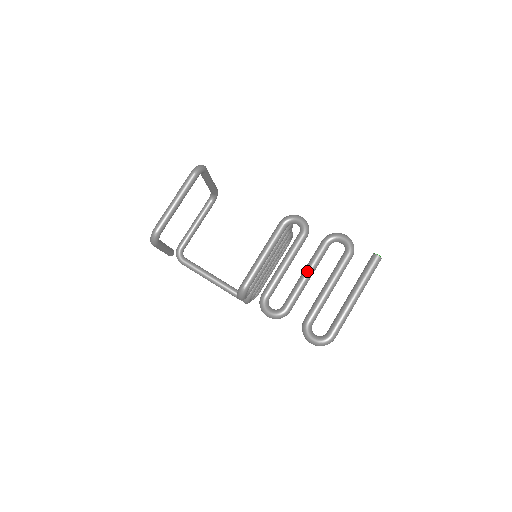
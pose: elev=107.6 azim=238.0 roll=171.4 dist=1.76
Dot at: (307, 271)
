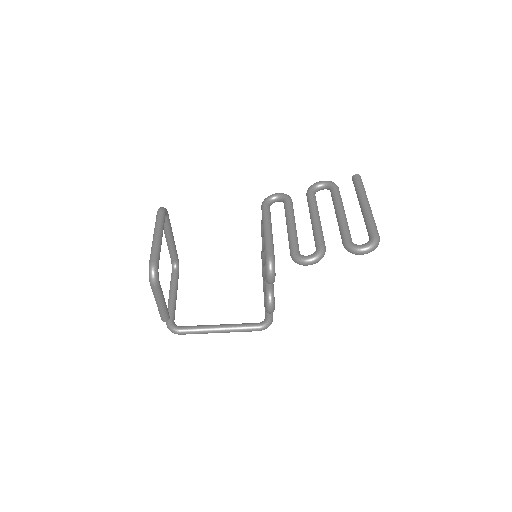
Dot at: (314, 214)
